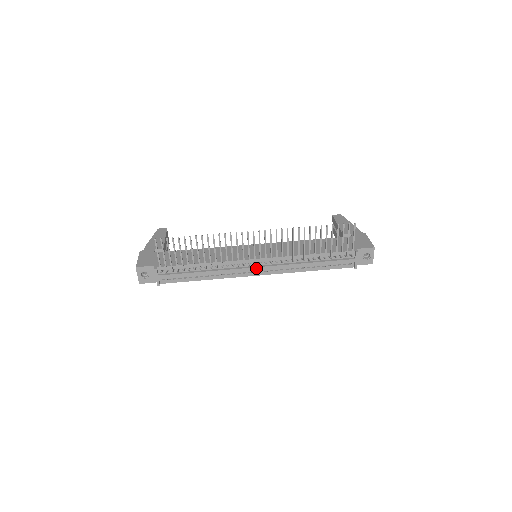
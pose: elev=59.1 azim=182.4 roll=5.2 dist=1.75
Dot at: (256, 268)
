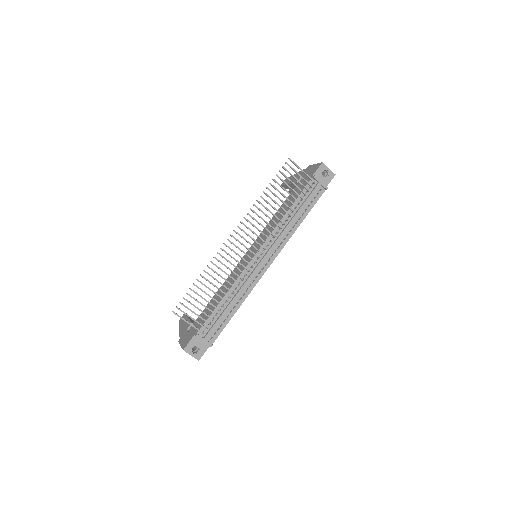
Dot at: (263, 260)
